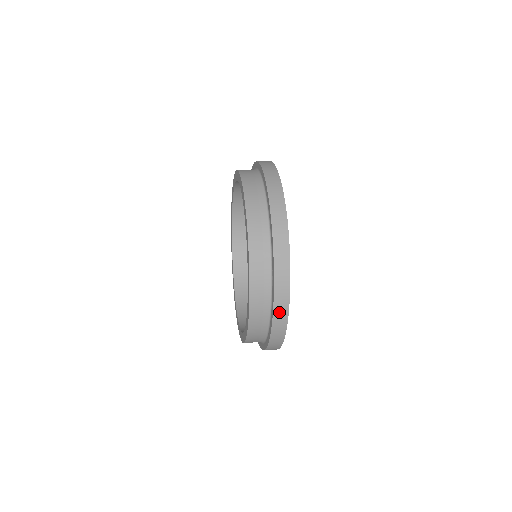
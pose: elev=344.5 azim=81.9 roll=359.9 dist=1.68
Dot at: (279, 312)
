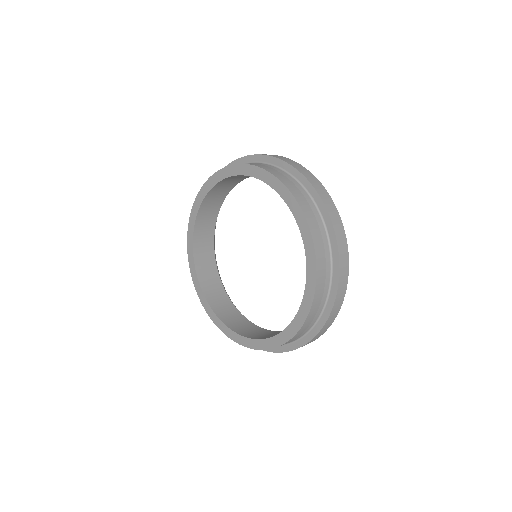
Dot at: (341, 243)
